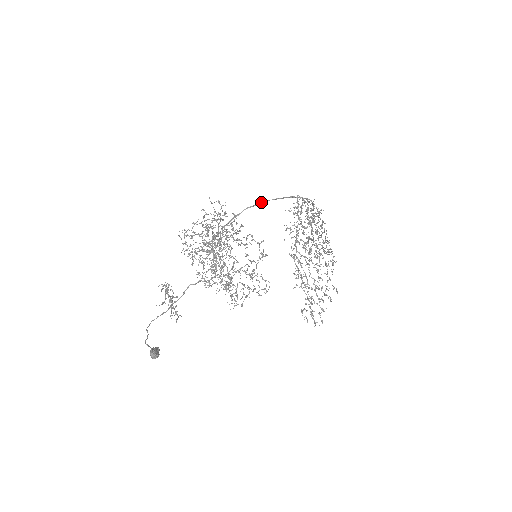
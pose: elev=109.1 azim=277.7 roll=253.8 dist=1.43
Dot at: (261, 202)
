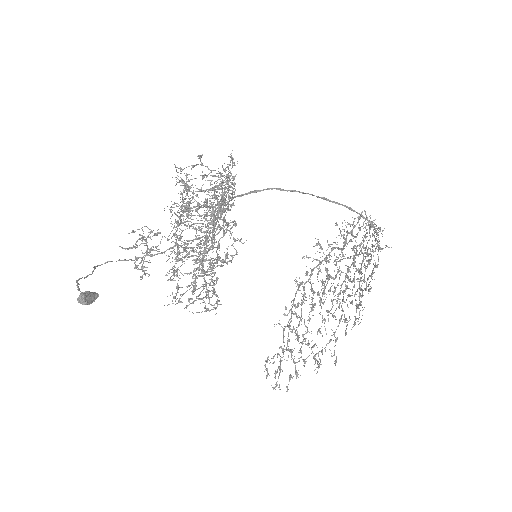
Dot at: occluded
